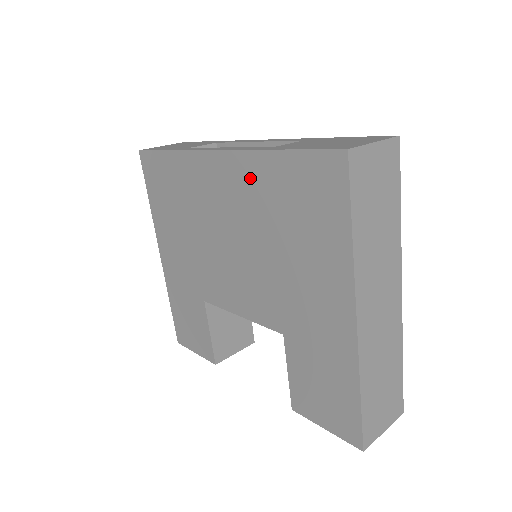
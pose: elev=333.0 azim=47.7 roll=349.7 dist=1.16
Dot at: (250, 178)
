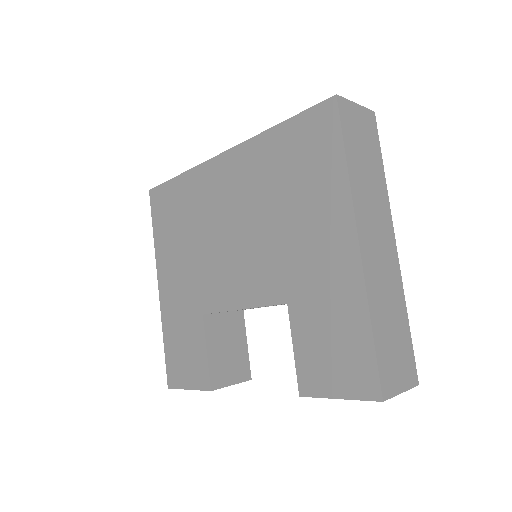
Dot at: (254, 160)
